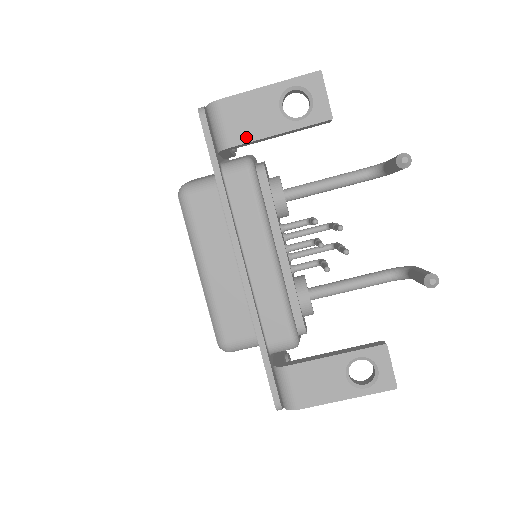
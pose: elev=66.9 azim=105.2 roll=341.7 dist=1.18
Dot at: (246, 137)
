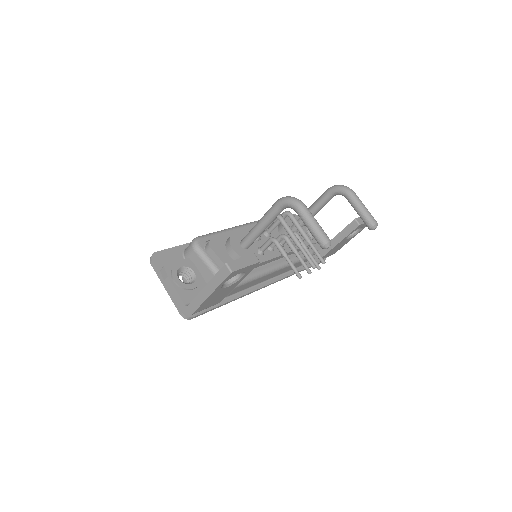
Dot at: (223, 298)
